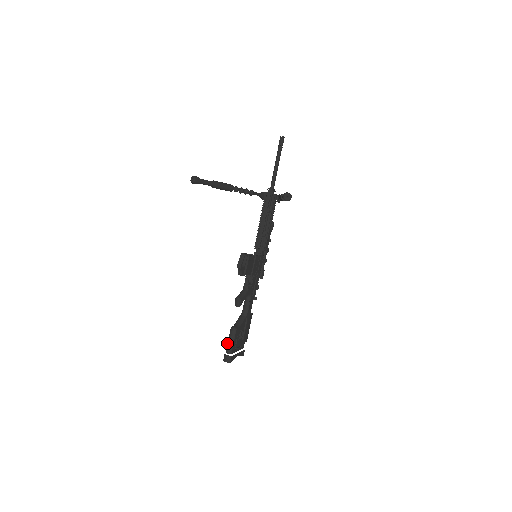
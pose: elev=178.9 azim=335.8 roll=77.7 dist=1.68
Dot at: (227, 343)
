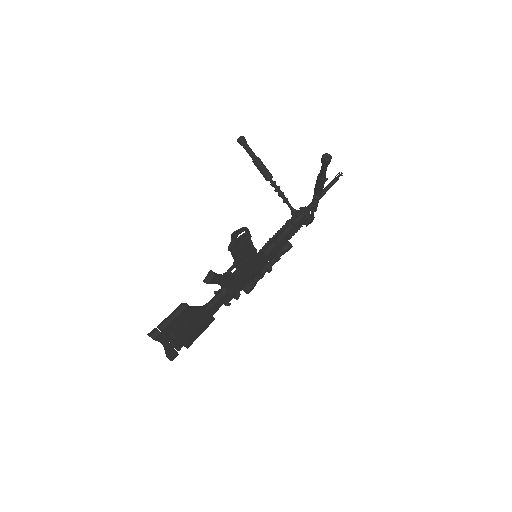
Dot at: occluded
